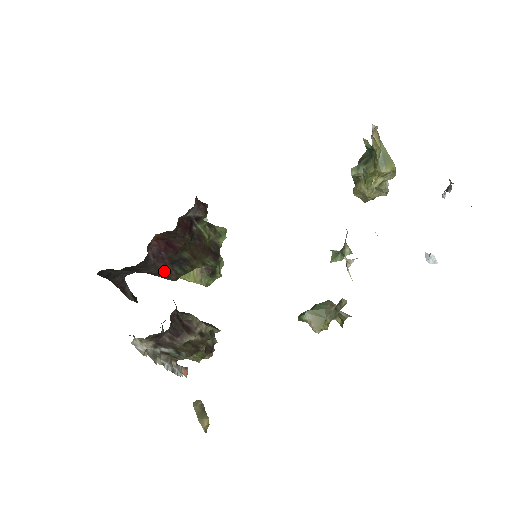
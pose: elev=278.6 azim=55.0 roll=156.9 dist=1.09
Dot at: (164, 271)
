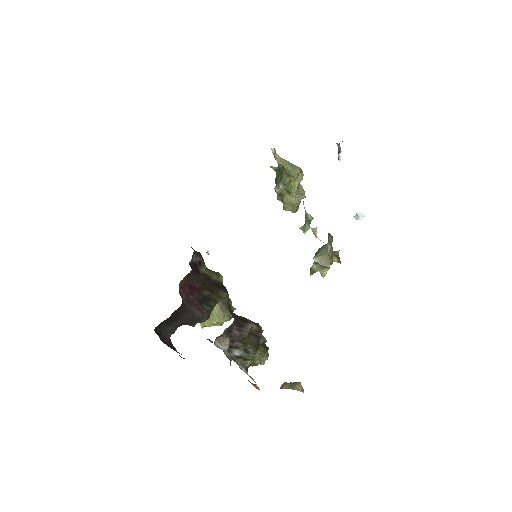
Dot at: (198, 313)
